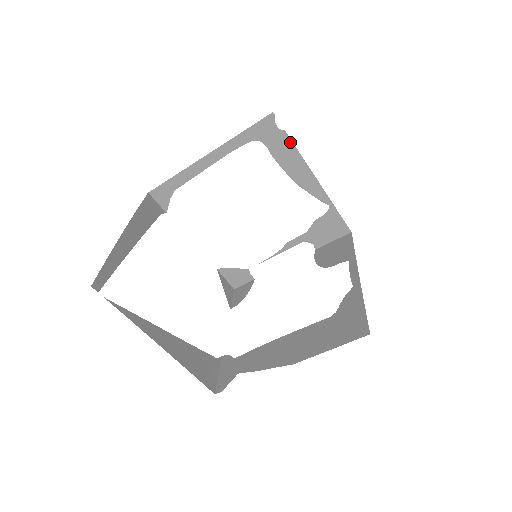
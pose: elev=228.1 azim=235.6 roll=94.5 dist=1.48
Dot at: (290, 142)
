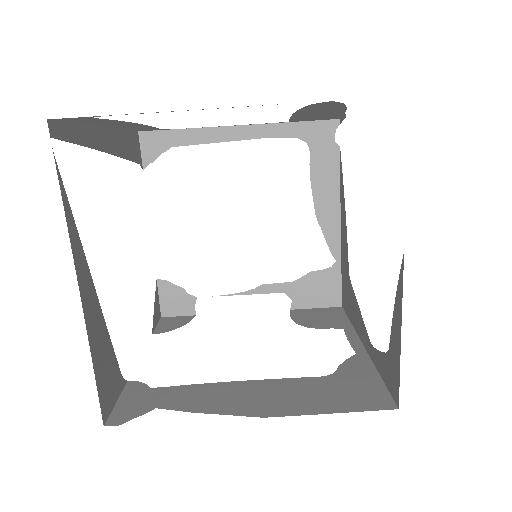
Dot at: (337, 163)
